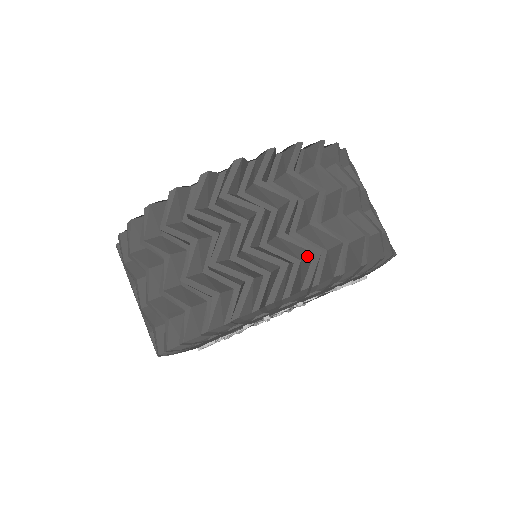
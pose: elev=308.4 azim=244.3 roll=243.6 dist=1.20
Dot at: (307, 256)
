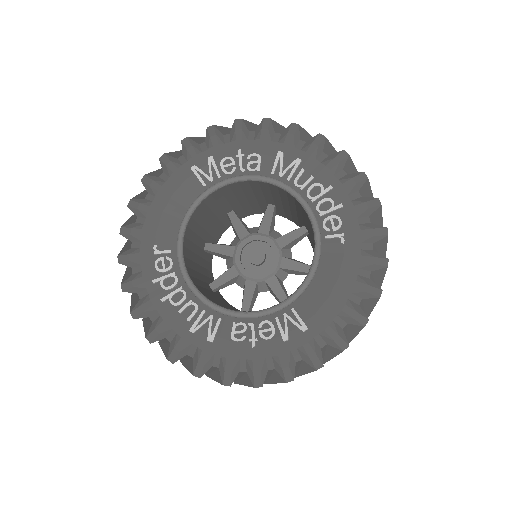
Dot at: occluded
